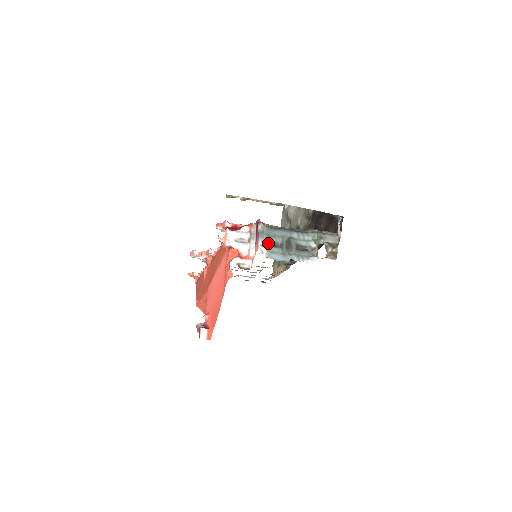
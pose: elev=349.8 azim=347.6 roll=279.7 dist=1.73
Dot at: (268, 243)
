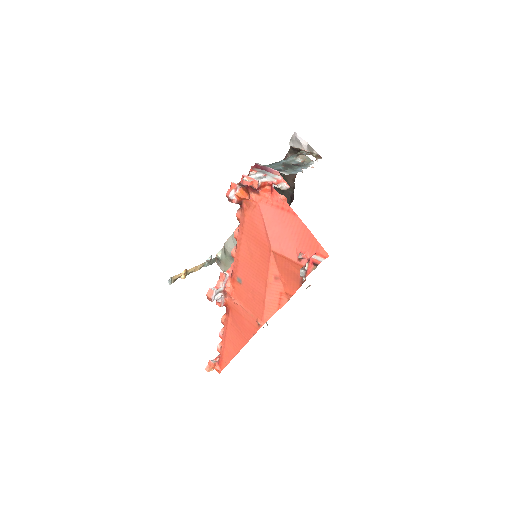
Dot at: occluded
